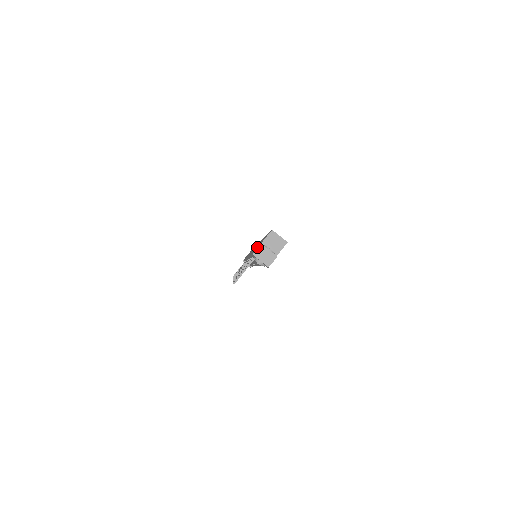
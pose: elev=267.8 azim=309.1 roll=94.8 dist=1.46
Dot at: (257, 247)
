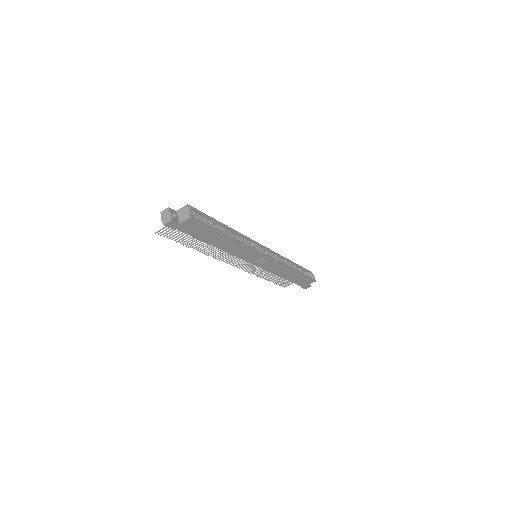
Dot at: occluded
